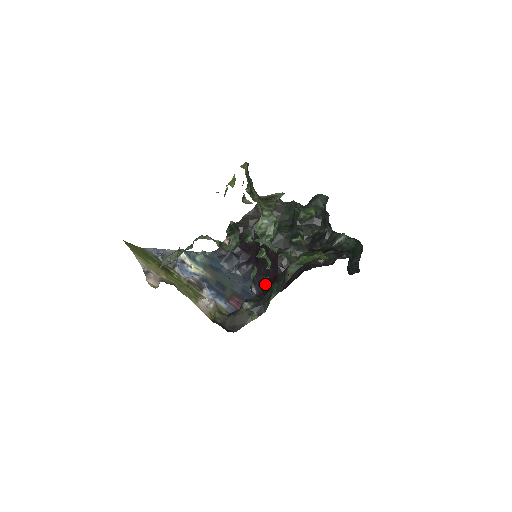
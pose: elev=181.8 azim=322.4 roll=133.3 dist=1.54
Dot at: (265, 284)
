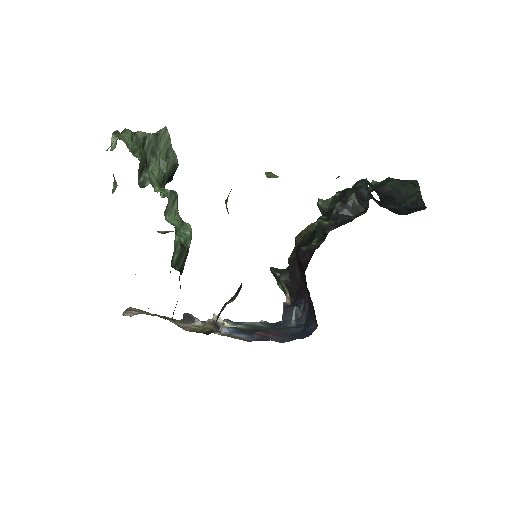
Dot at: occluded
